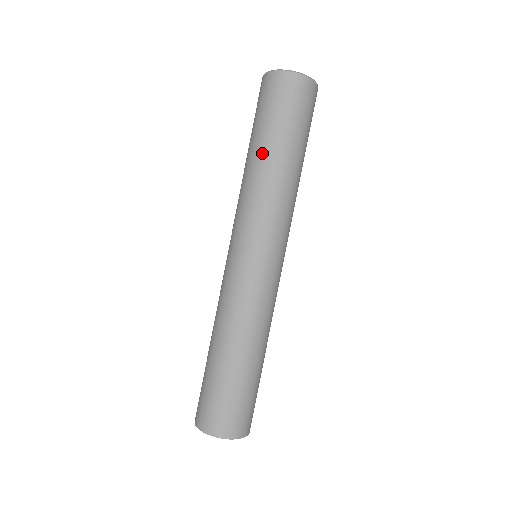
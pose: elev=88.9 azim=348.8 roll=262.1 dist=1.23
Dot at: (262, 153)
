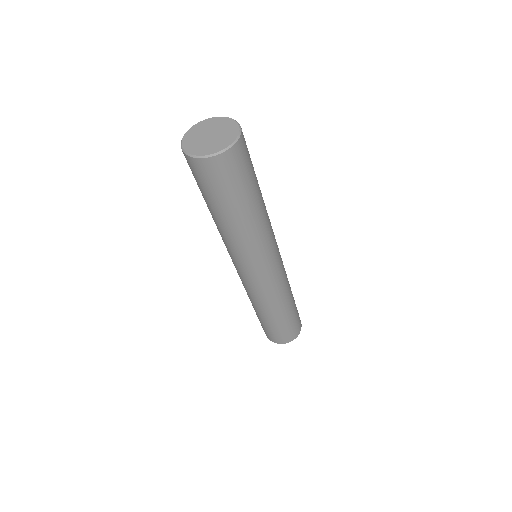
Dot at: occluded
